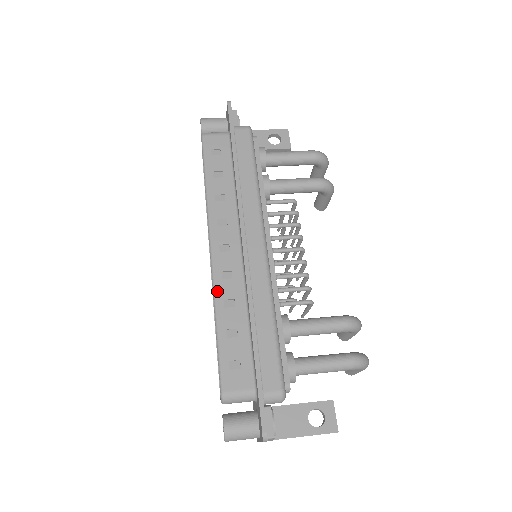
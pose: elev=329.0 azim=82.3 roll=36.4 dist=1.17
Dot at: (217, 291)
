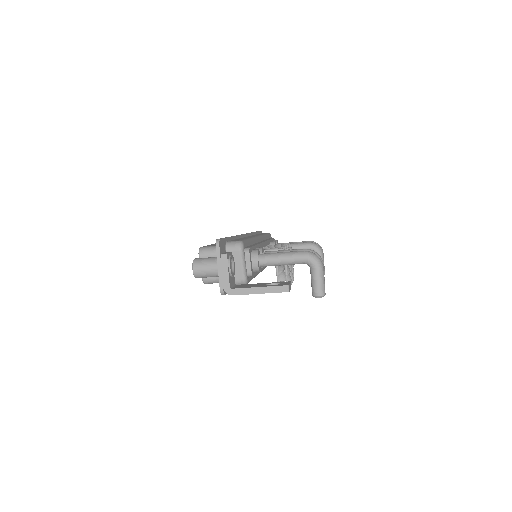
Dot at: occluded
